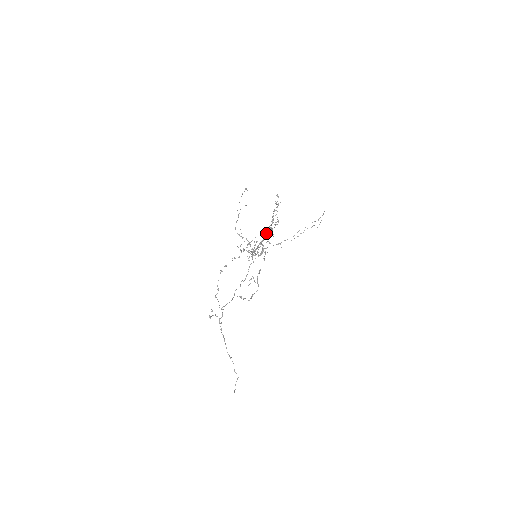
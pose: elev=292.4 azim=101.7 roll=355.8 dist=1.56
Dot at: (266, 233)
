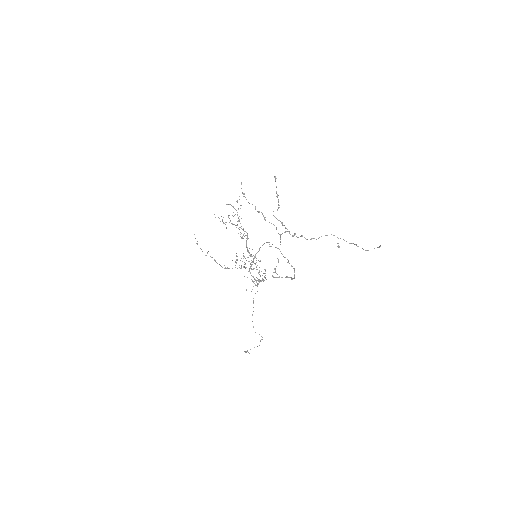
Dot at: occluded
